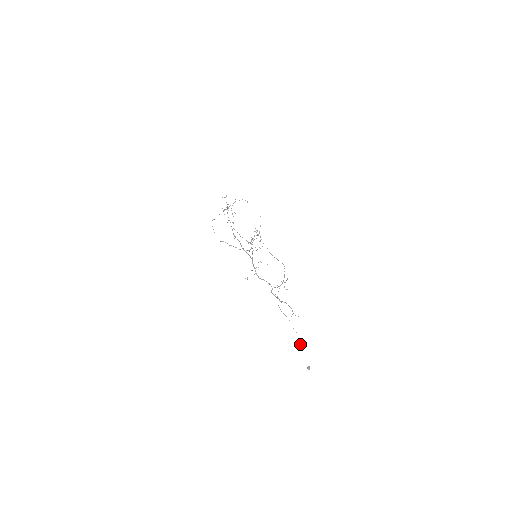
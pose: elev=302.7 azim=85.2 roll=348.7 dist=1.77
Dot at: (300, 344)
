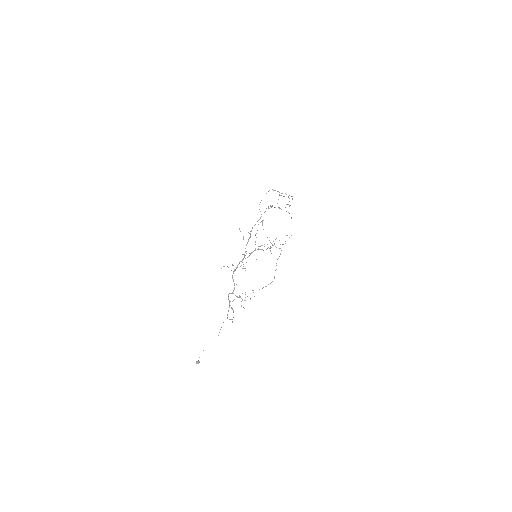
Dot at: occluded
